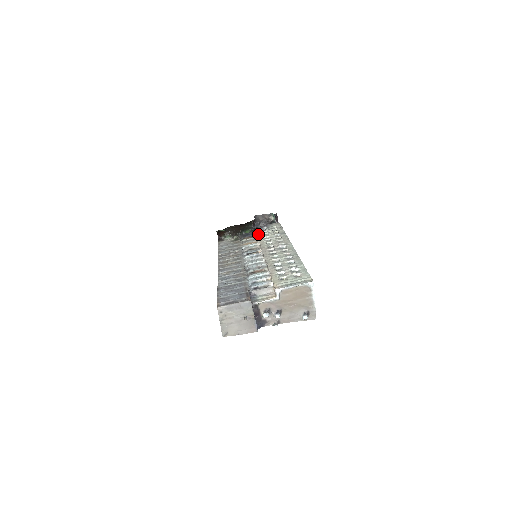
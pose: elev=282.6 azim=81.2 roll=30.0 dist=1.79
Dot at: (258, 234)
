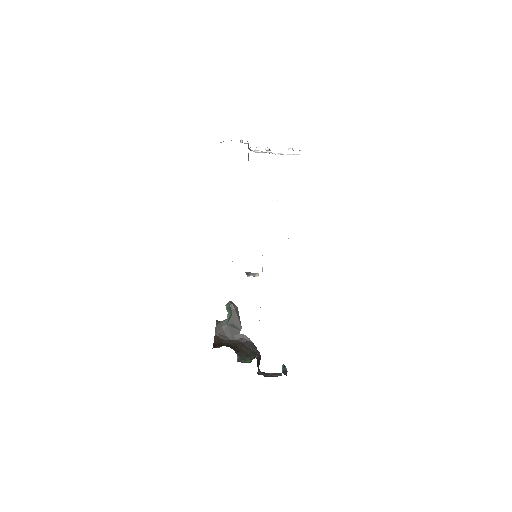
Dot at: occluded
